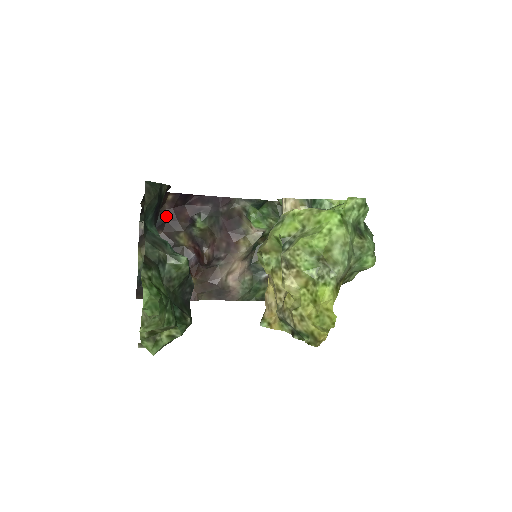
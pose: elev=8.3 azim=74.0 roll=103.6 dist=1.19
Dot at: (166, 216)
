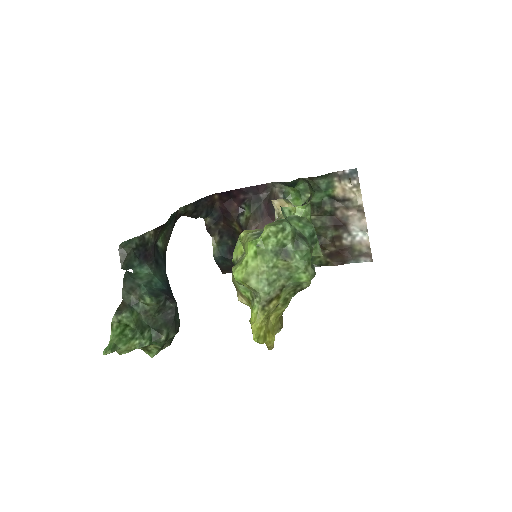
Dot at: (221, 210)
